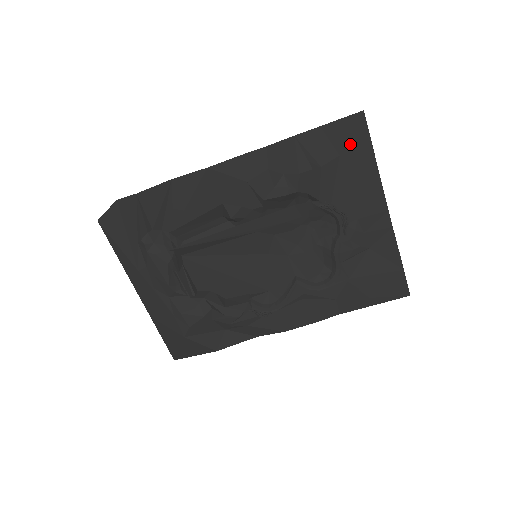
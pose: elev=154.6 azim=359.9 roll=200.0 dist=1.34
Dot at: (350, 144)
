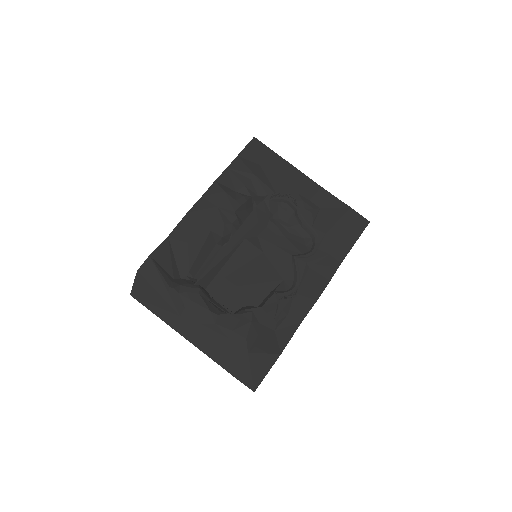
Dot at: (261, 156)
